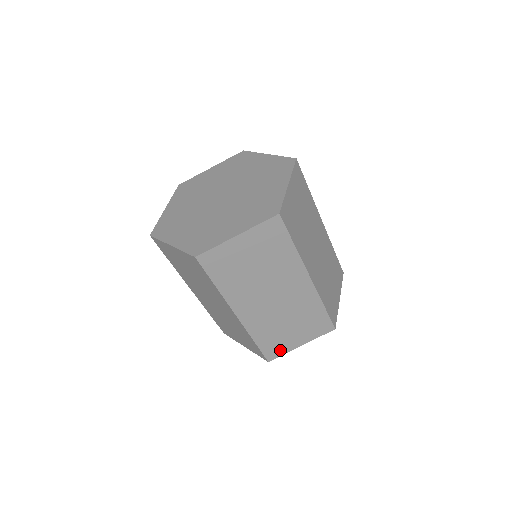
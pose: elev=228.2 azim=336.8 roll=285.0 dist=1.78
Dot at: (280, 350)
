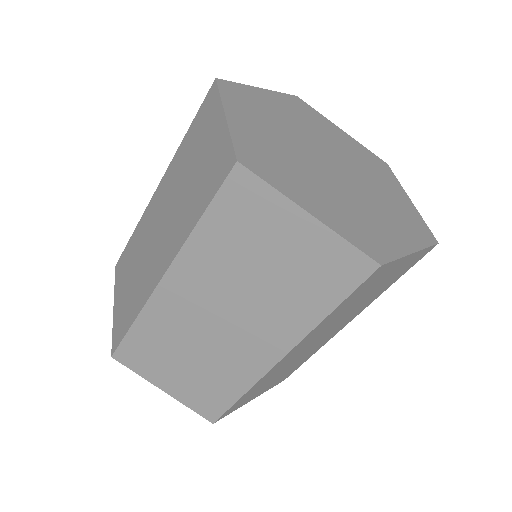
Dot at: (237, 406)
